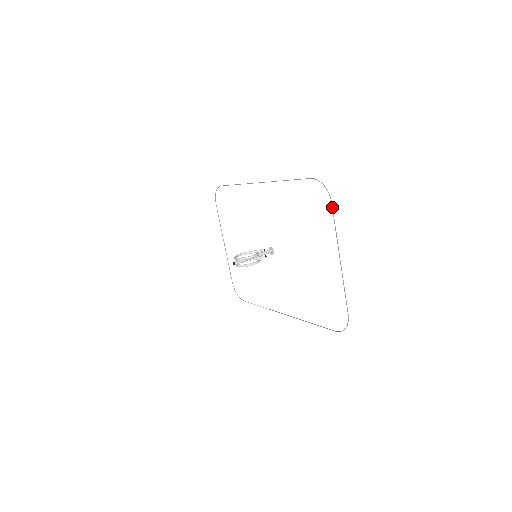
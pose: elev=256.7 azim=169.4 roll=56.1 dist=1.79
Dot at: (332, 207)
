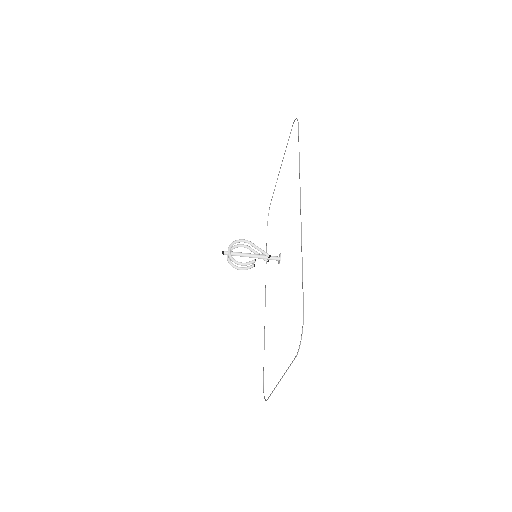
Dot at: (294, 359)
